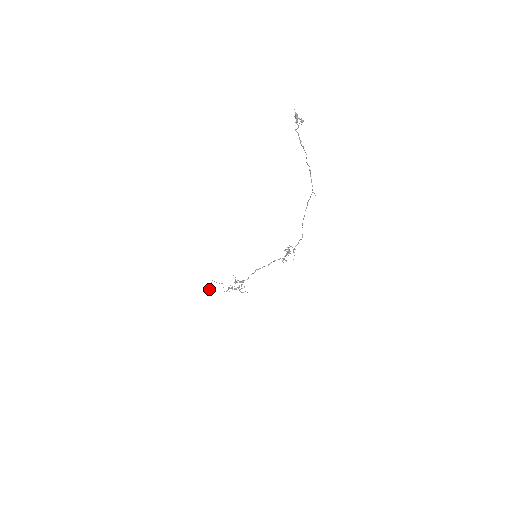
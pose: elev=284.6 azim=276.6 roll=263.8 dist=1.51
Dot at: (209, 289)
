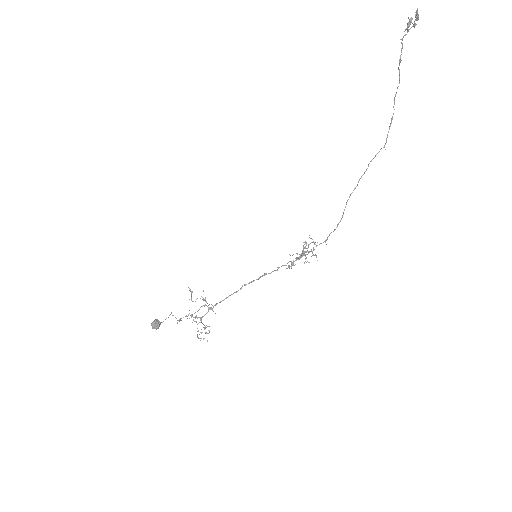
Dot at: occluded
